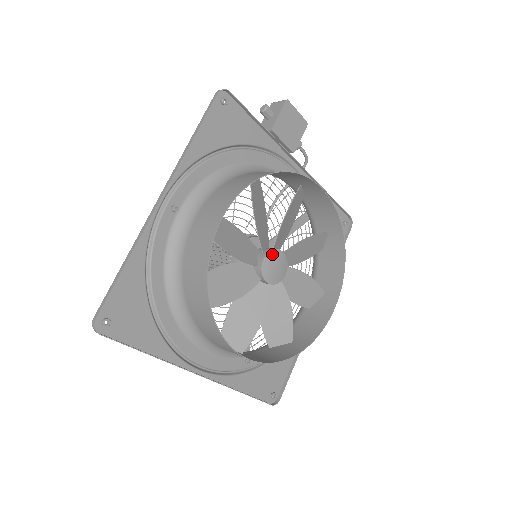
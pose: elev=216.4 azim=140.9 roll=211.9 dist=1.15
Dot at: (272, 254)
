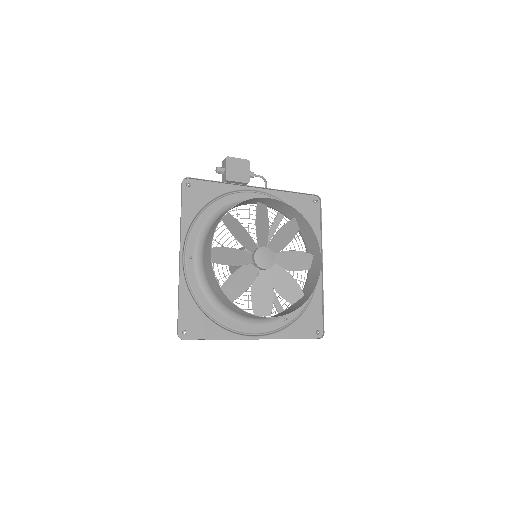
Dot at: (258, 252)
